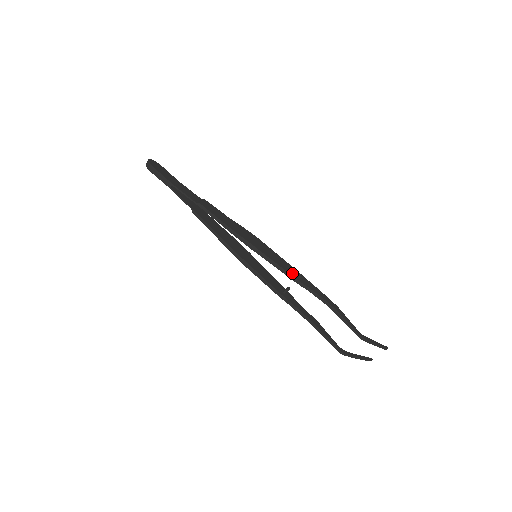
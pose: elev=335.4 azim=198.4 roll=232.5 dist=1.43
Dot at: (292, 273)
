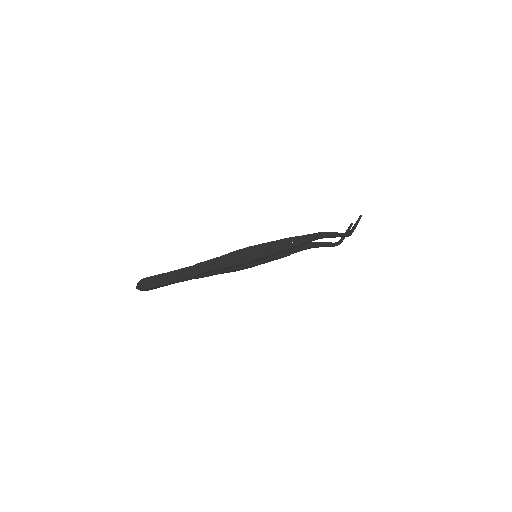
Dot at: (288, 246)
